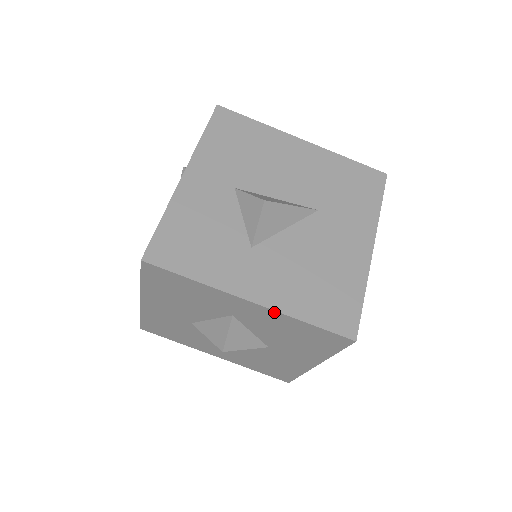
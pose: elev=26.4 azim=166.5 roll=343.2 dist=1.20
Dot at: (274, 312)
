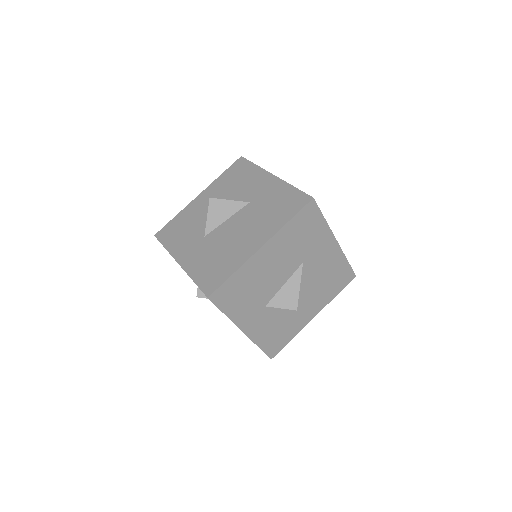
Dot at: (323, 307)
